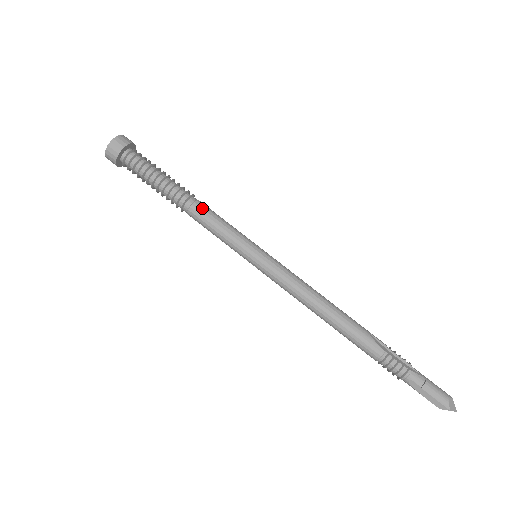
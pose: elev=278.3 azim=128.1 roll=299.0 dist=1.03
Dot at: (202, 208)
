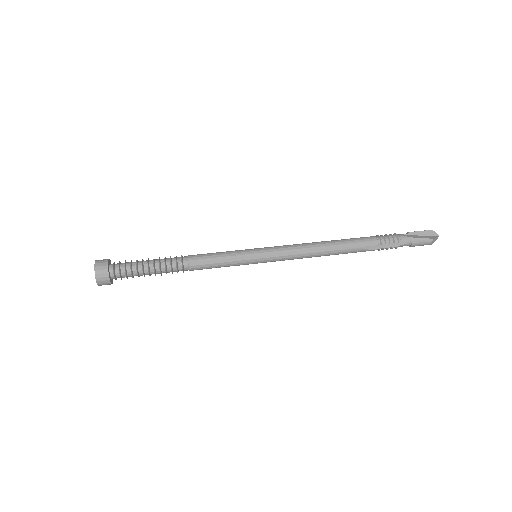
Dot at: occluded
